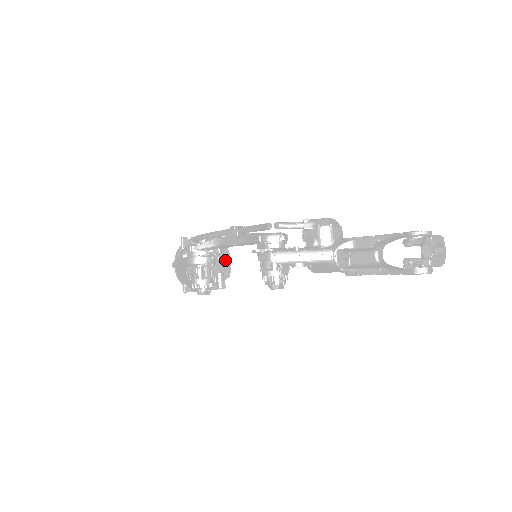
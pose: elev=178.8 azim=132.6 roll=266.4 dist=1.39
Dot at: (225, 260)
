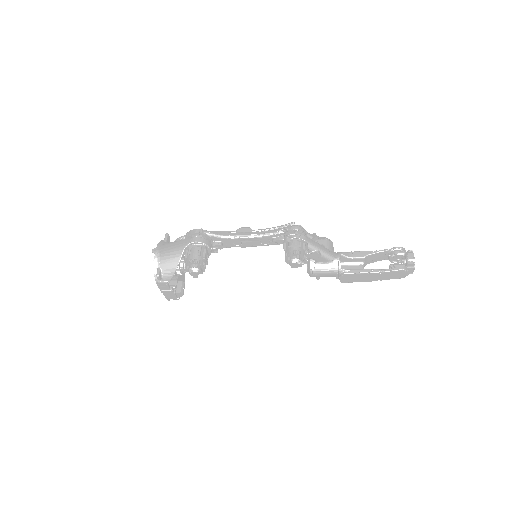
Dot at: (183, 278)
